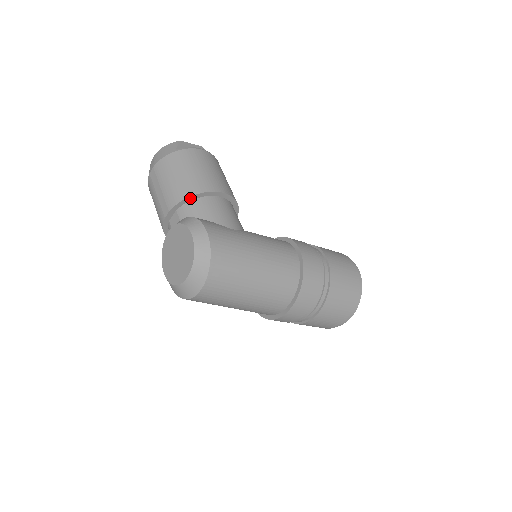
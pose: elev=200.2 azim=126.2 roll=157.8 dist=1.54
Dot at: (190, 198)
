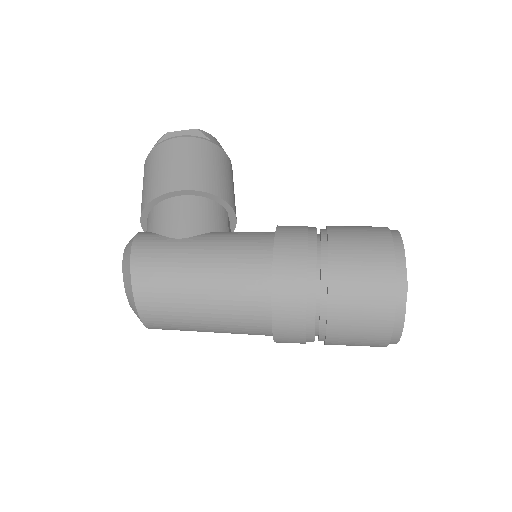
Dot at: (148, 207)
